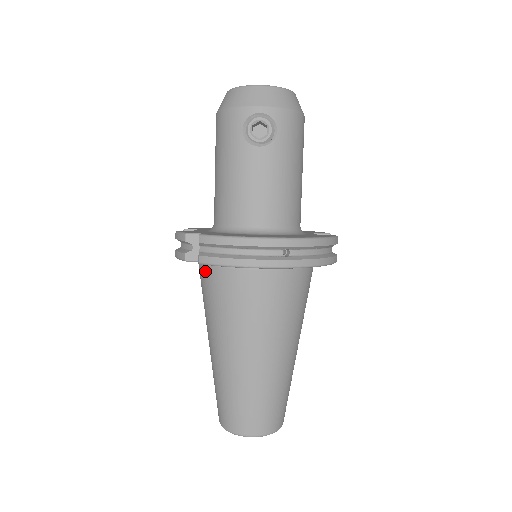
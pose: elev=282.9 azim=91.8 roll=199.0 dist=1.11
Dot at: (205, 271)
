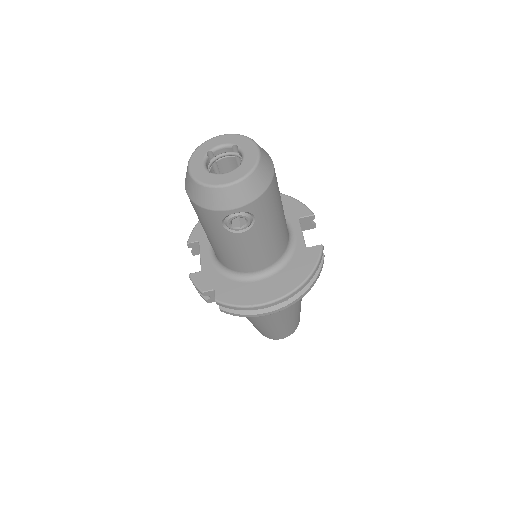
Dot at: occluded
